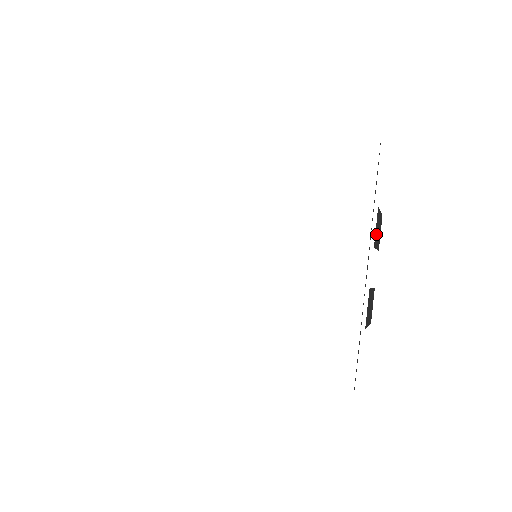
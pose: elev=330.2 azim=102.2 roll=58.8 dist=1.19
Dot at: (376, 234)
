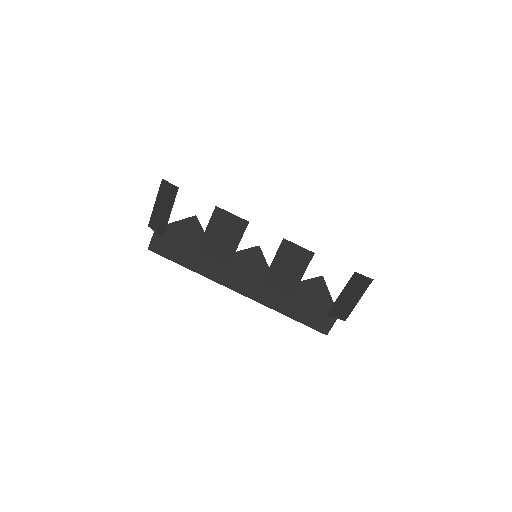
Dot at: occluded
